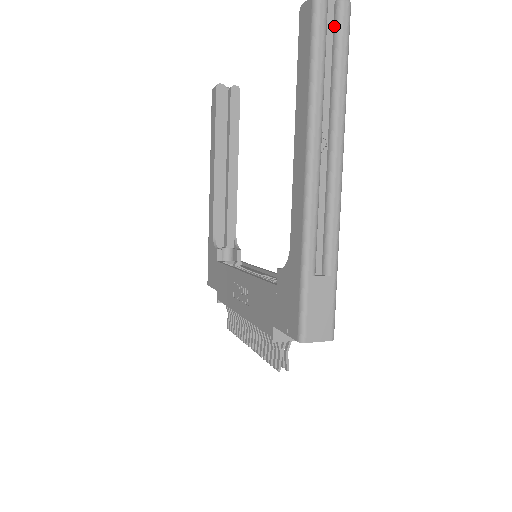
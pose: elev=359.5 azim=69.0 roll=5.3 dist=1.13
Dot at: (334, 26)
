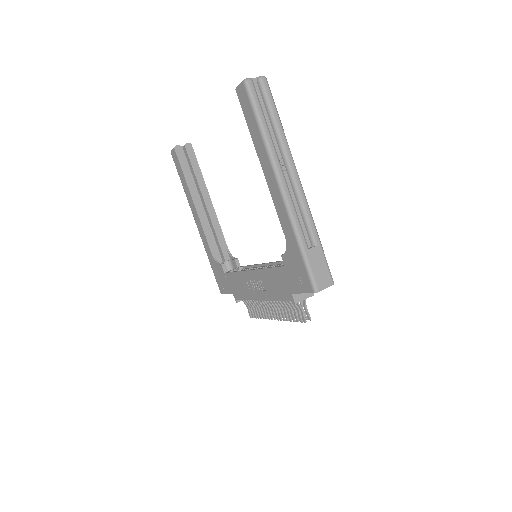
Dot at: (262, 95)
